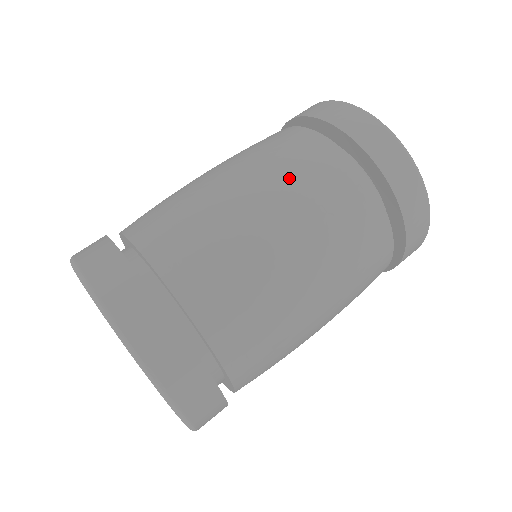
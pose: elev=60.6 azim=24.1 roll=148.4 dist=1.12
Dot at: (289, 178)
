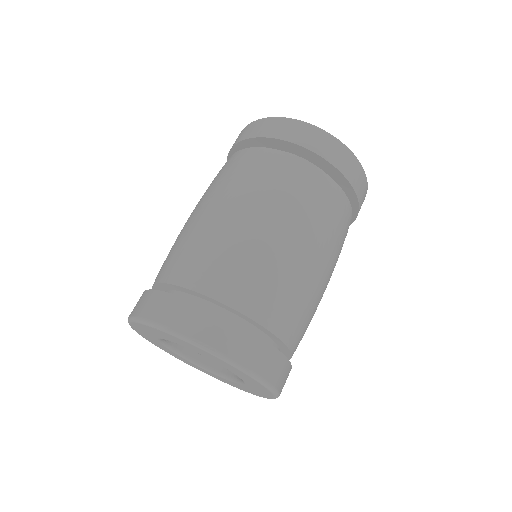
Dot at: (229, 183)
